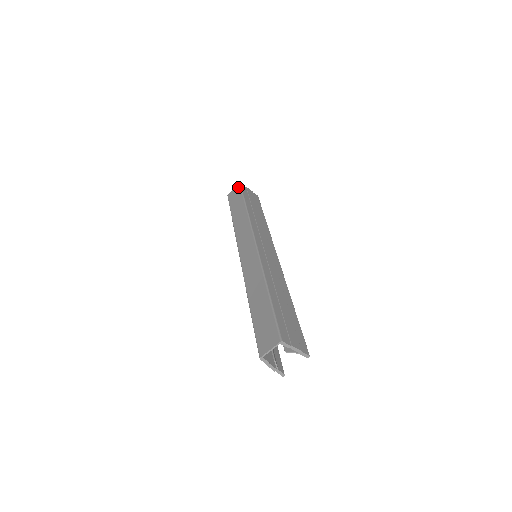
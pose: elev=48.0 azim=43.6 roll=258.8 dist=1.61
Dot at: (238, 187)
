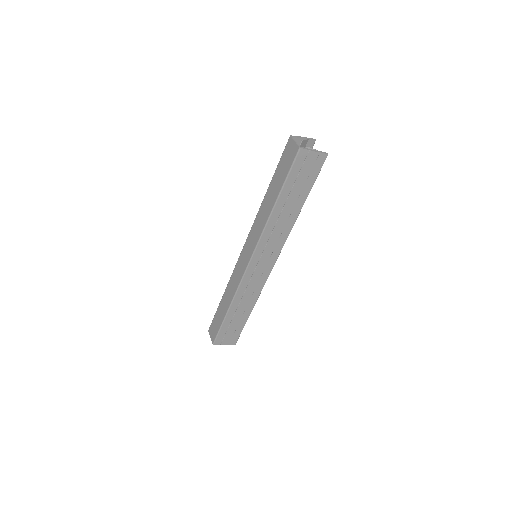
Dot at: (294, 153)
